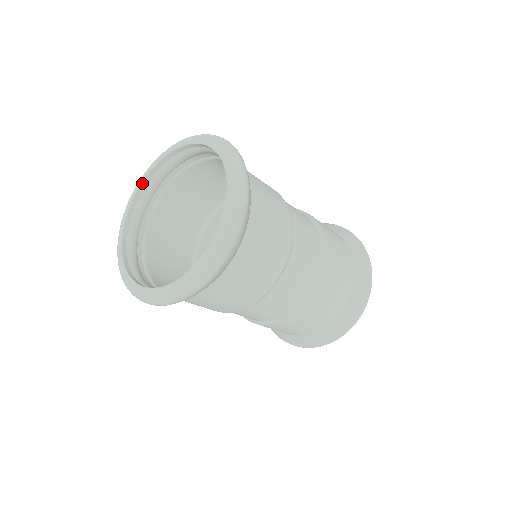
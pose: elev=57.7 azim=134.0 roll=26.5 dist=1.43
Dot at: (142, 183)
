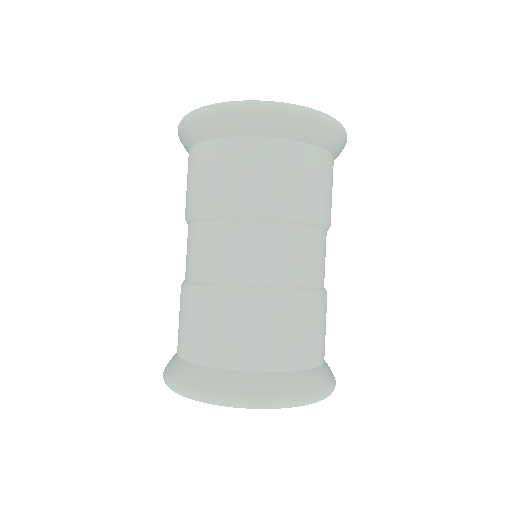
Dot at: occluded
